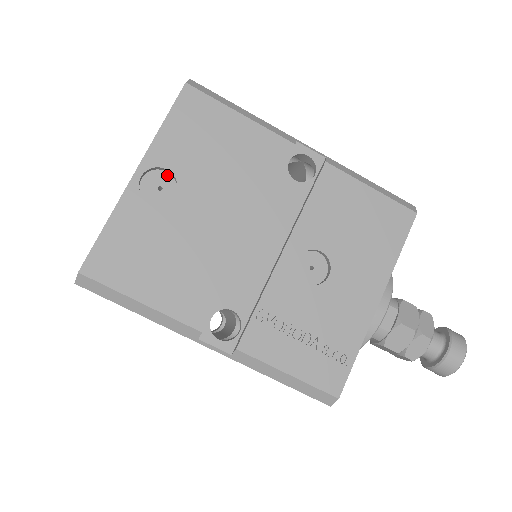
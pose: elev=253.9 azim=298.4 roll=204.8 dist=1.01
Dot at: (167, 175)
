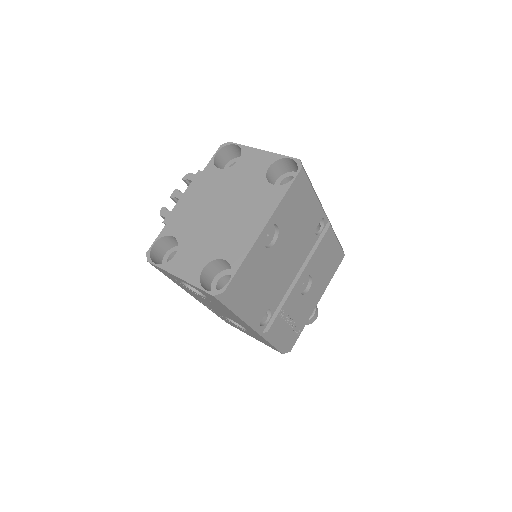
Dot at: (273, 227)
